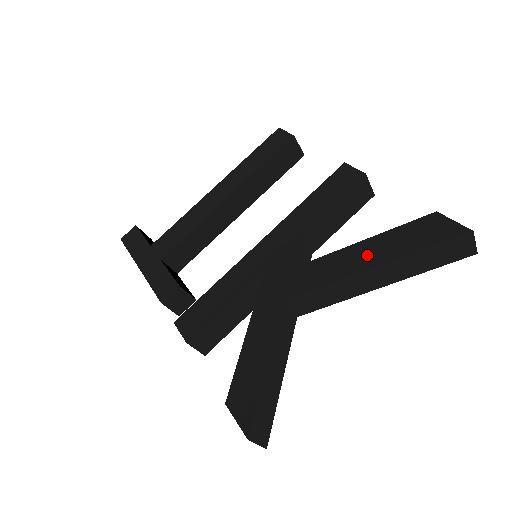
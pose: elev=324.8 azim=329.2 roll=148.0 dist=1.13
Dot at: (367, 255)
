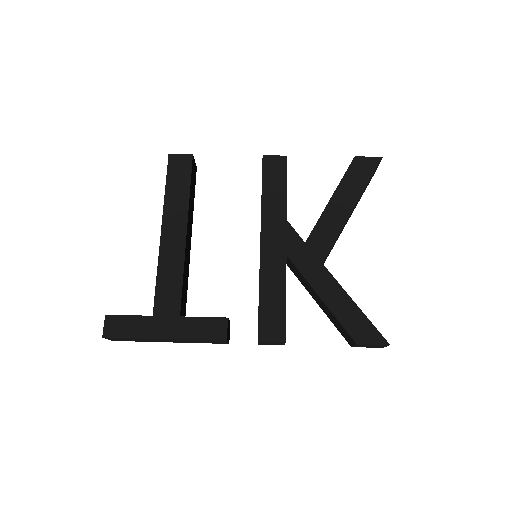
Dot at: (344, 203)
